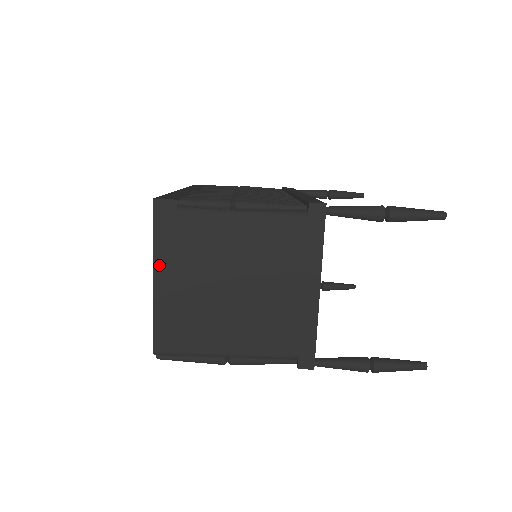
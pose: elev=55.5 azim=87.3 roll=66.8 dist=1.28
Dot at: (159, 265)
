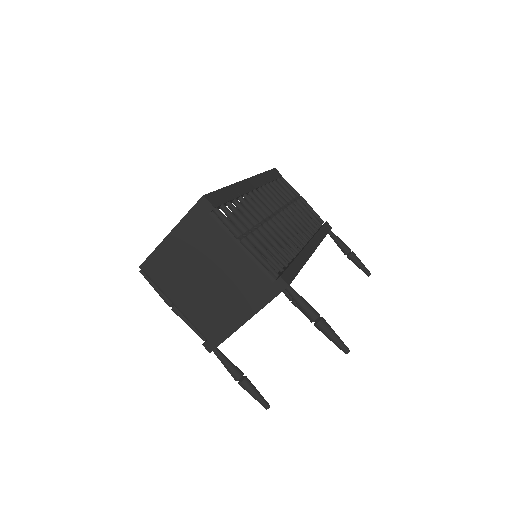
Dot at: (178, 230)
